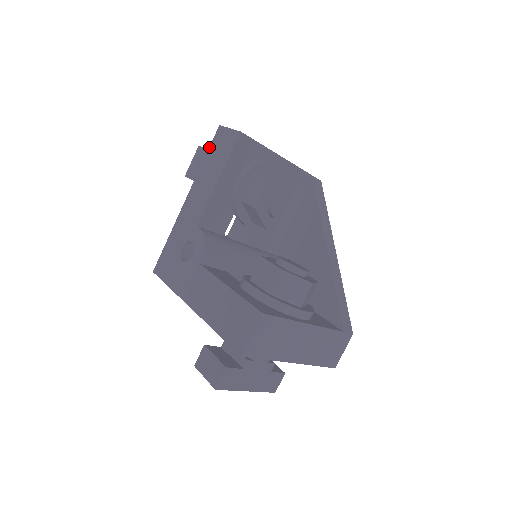
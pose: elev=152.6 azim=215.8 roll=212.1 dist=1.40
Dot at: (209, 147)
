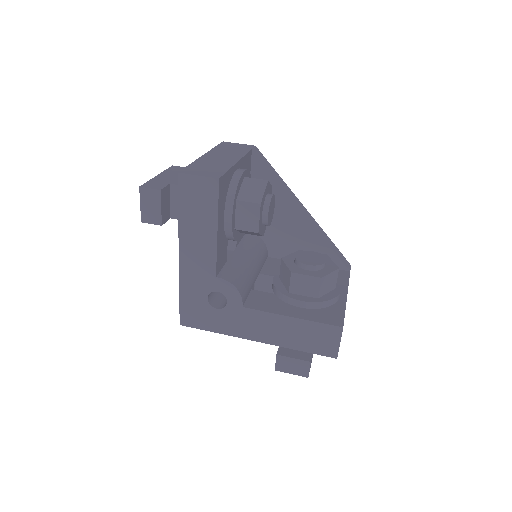
Dot at: (178, 199)
